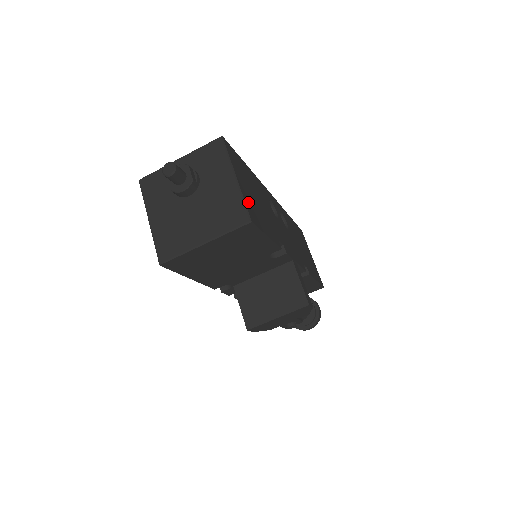
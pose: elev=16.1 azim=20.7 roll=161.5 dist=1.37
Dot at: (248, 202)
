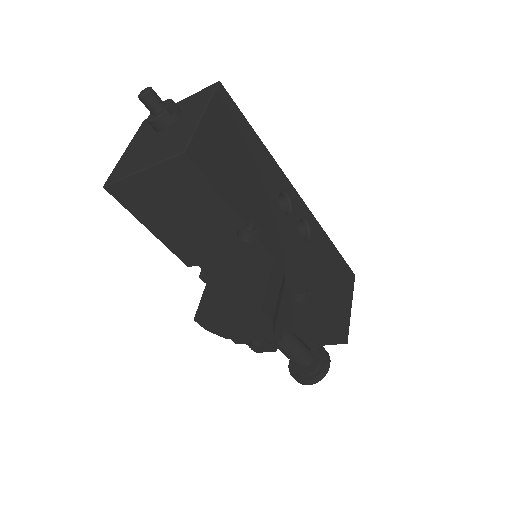
Dot at: (205, 143)
